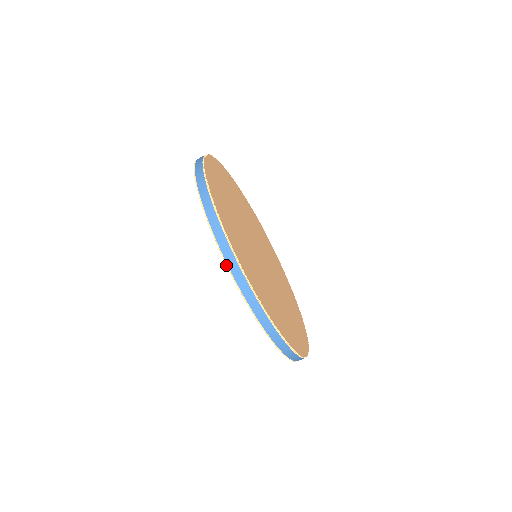
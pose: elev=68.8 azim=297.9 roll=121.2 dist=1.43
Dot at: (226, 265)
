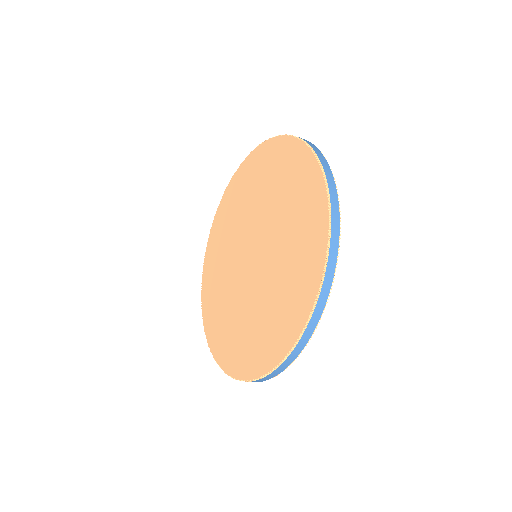
Dot at: (256, 380)
